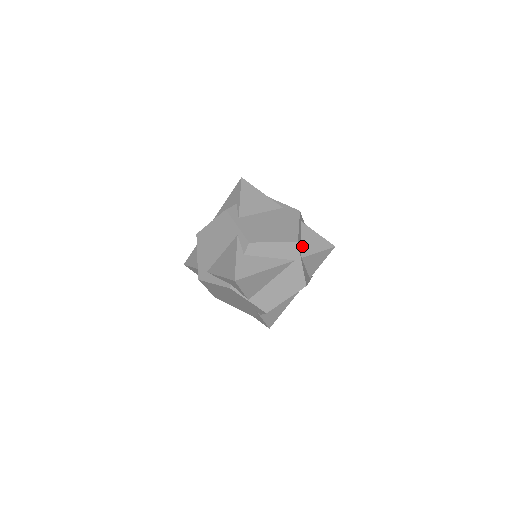
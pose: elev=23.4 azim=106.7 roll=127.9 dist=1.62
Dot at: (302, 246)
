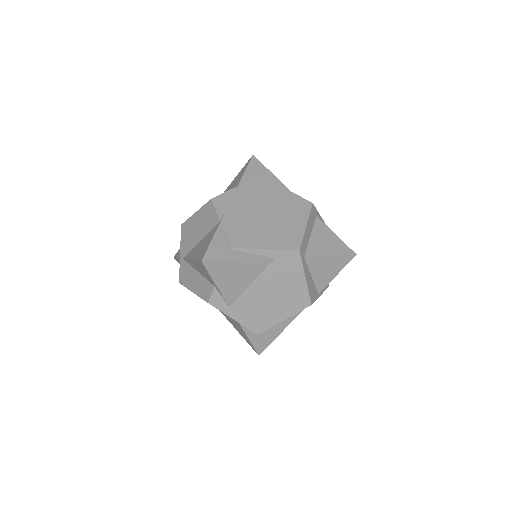
Dot at: (315, 283)
